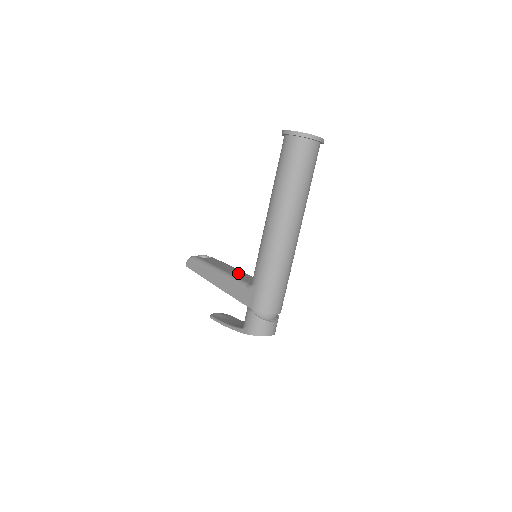
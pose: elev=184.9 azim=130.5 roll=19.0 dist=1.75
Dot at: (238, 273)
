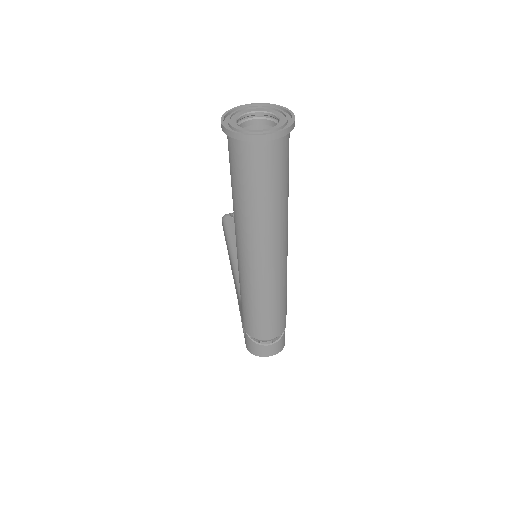
Dot at: occluded
